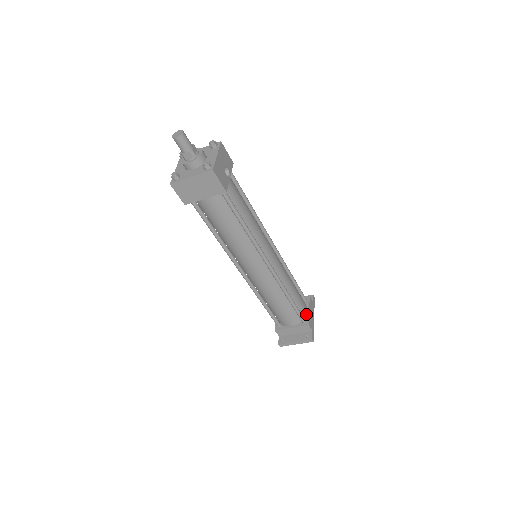
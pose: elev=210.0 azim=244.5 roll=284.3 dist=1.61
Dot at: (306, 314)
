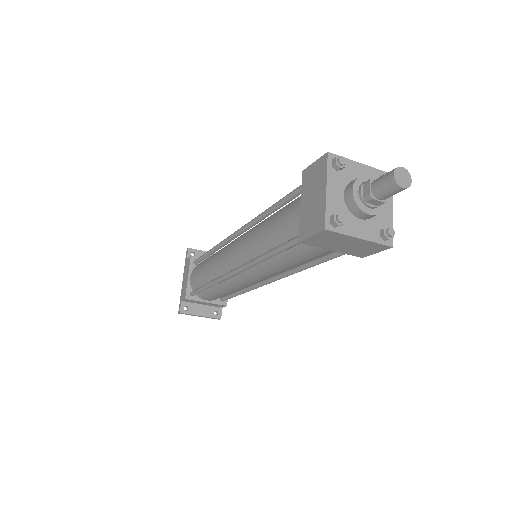
Dot at: occluded
